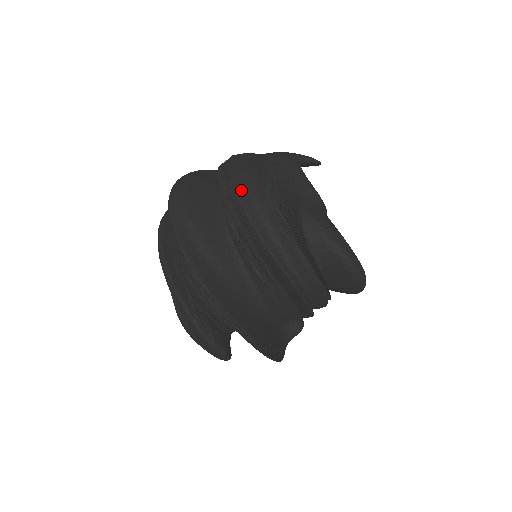
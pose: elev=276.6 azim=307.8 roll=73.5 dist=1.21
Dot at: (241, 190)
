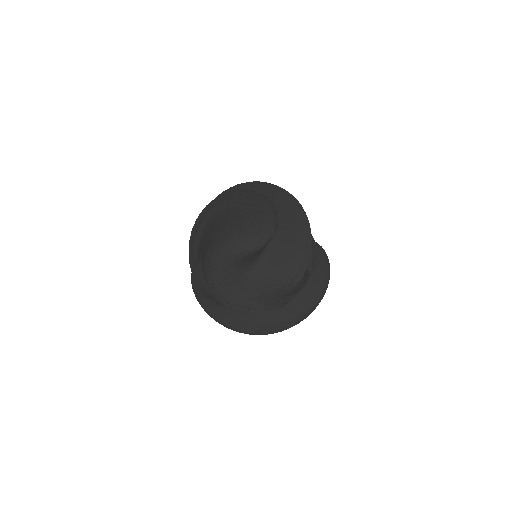
Dot at: occluded
